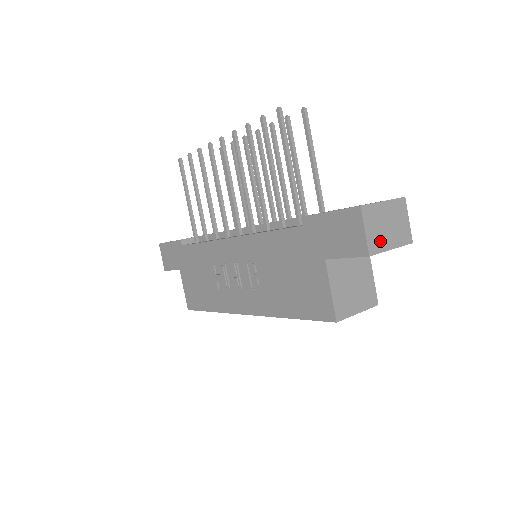
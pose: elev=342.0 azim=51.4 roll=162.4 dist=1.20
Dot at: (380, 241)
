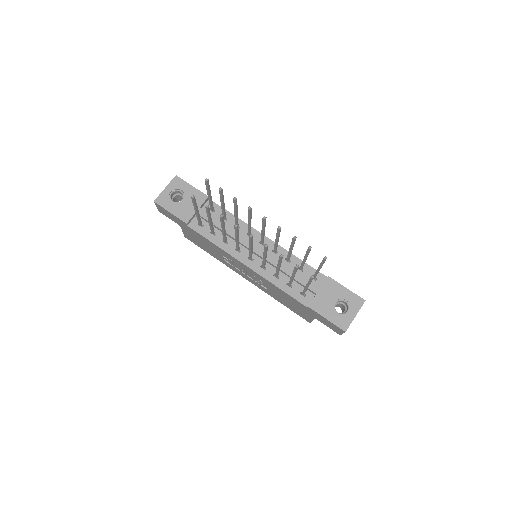
Dot at: occluded
